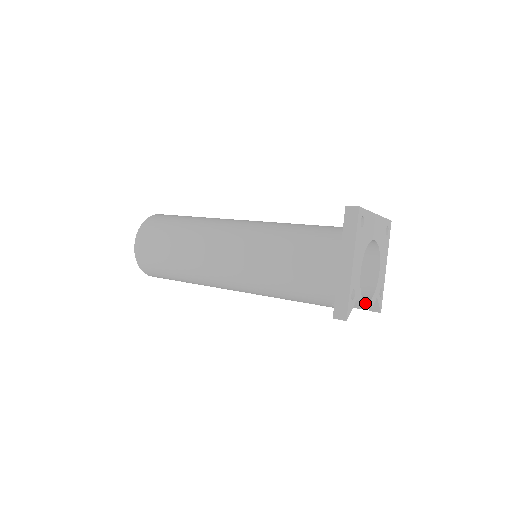
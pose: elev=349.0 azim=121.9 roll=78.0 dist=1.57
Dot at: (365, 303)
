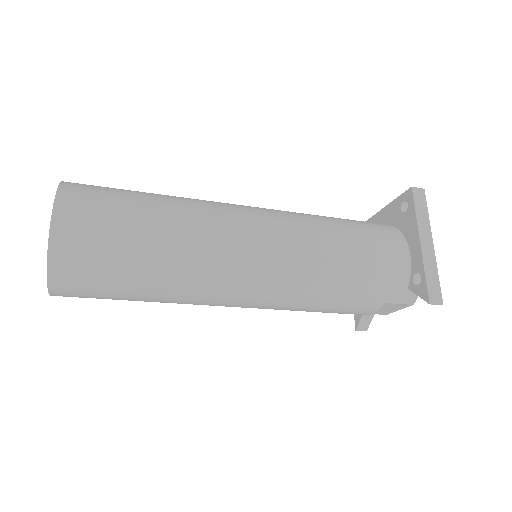
Dot at: occluded
